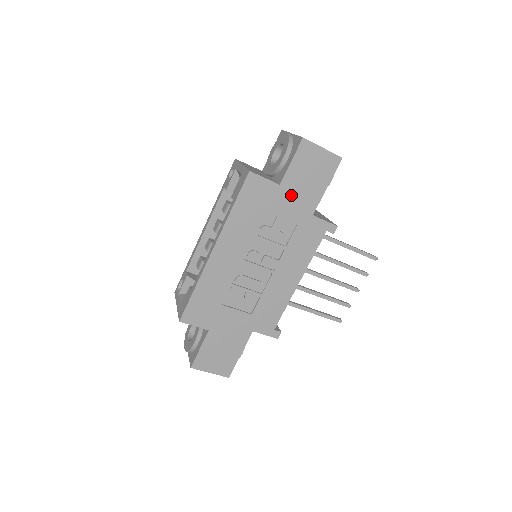
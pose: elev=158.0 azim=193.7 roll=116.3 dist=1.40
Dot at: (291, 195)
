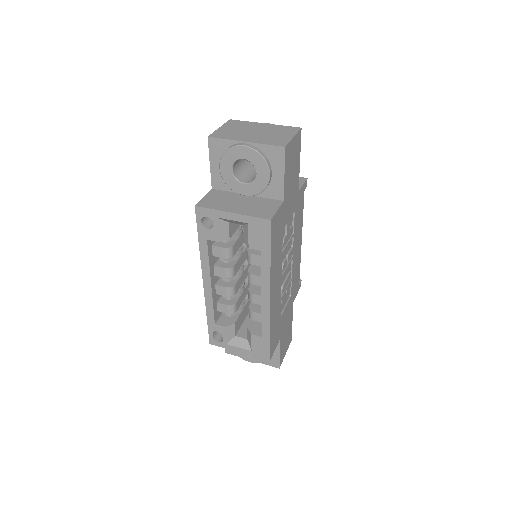
Dot at: (289, 198)
